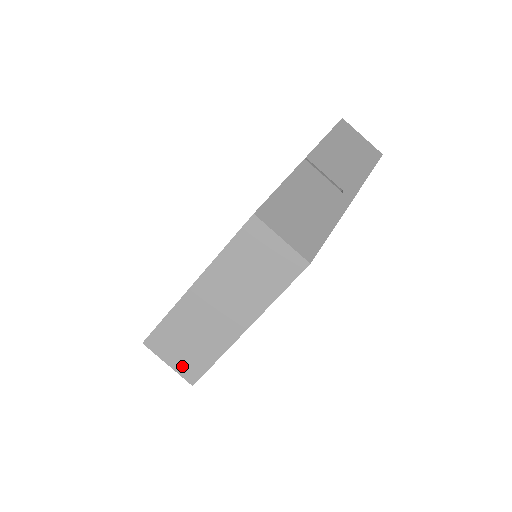
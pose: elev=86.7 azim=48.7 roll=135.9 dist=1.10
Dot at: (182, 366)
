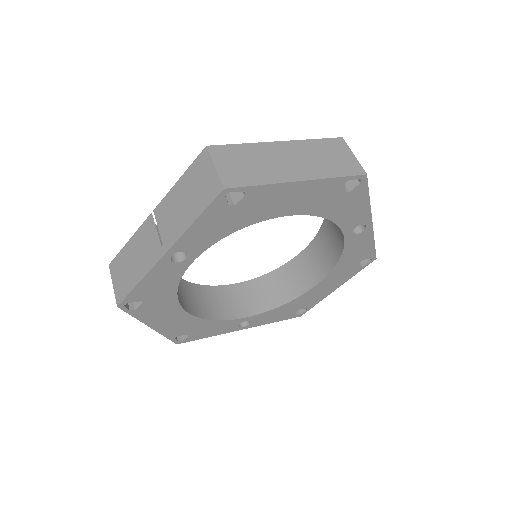
Dot at: (227, 173)
